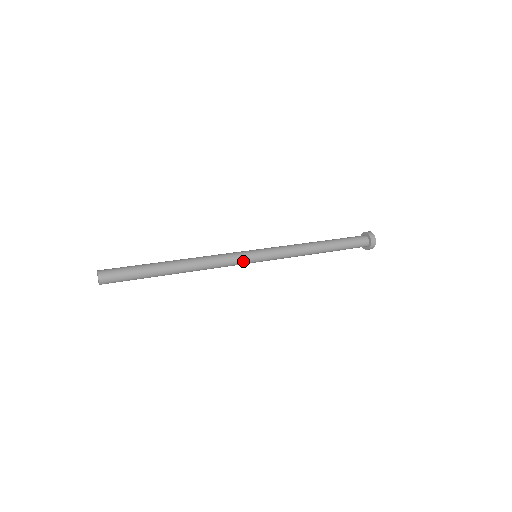
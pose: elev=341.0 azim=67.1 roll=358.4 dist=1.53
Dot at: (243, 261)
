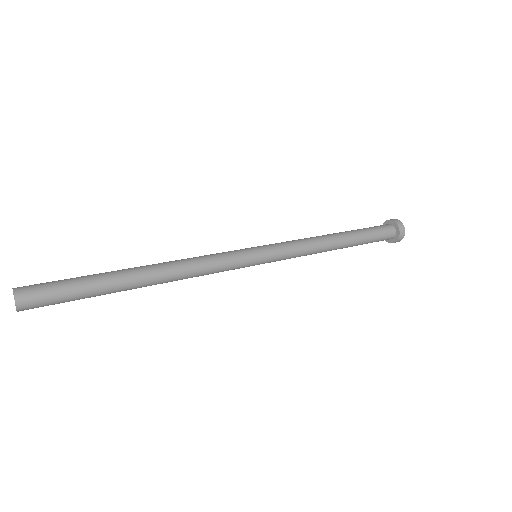
Dot at: (239, 267)
